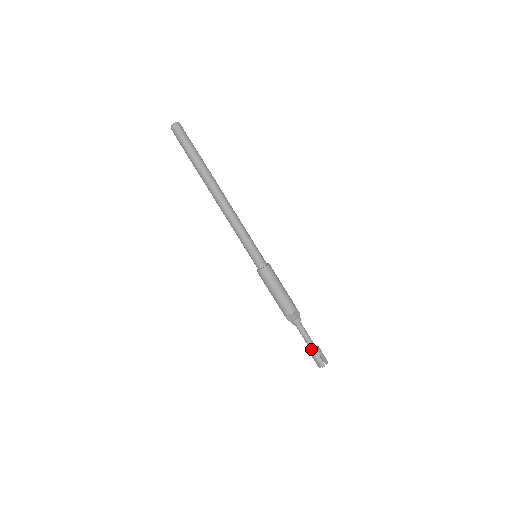
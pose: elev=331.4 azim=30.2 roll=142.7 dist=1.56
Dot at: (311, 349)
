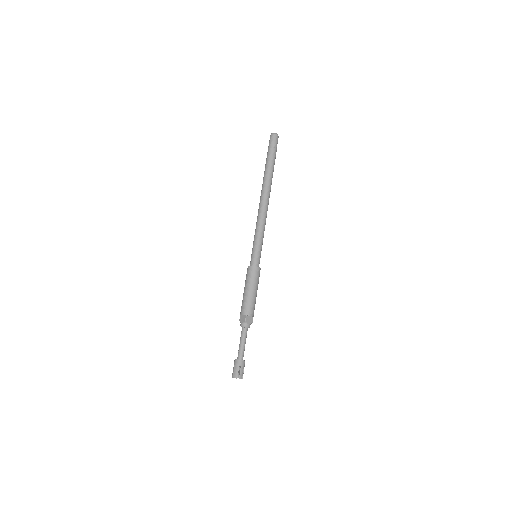
Dot at: (238, 357)
